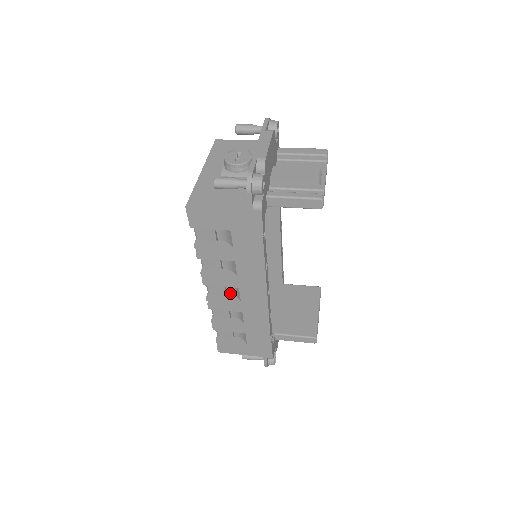
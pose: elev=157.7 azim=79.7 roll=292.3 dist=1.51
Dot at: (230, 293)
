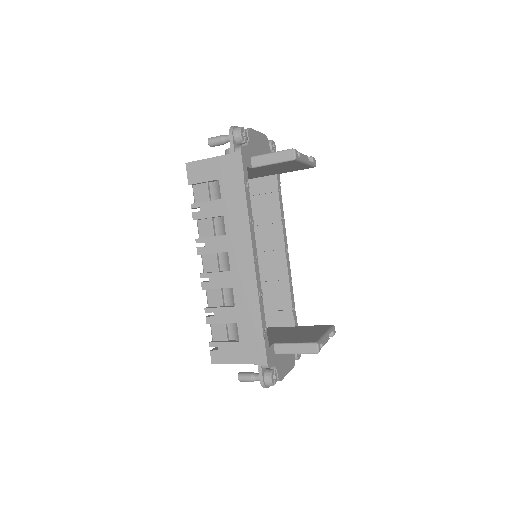
Dot at: (223, 269)
